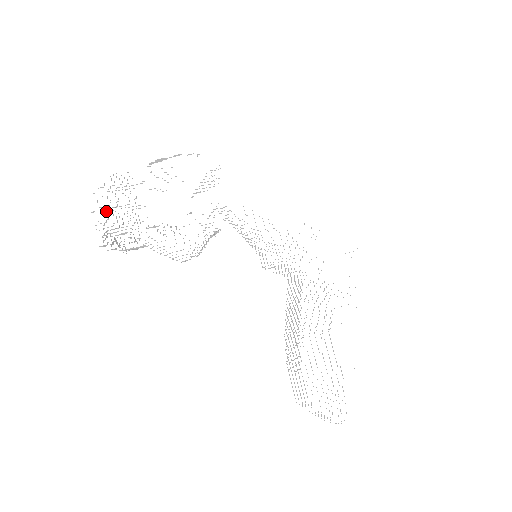
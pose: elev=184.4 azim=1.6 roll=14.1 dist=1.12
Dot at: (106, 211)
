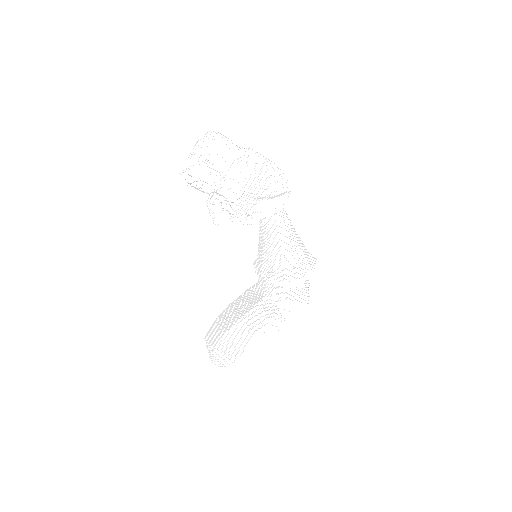
Dot at: (202, 160)
